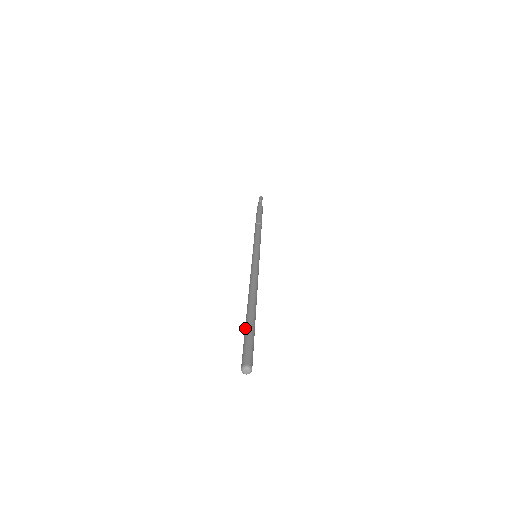
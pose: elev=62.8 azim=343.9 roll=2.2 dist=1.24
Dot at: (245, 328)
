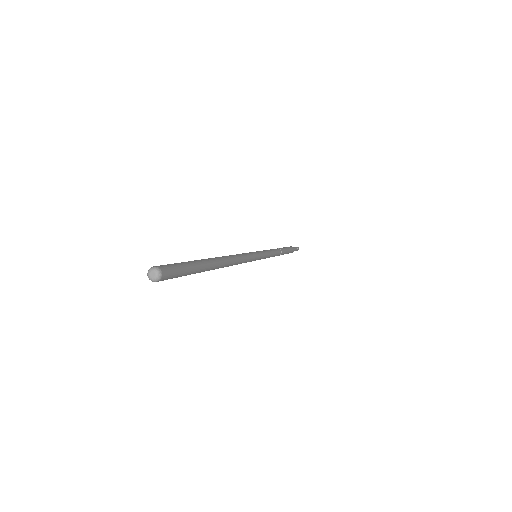
Dot at: occluded
